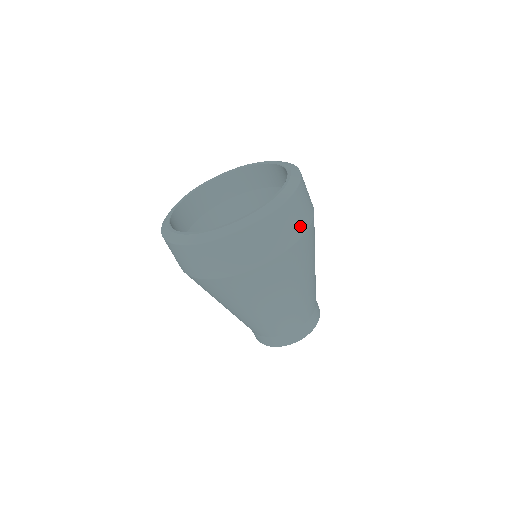
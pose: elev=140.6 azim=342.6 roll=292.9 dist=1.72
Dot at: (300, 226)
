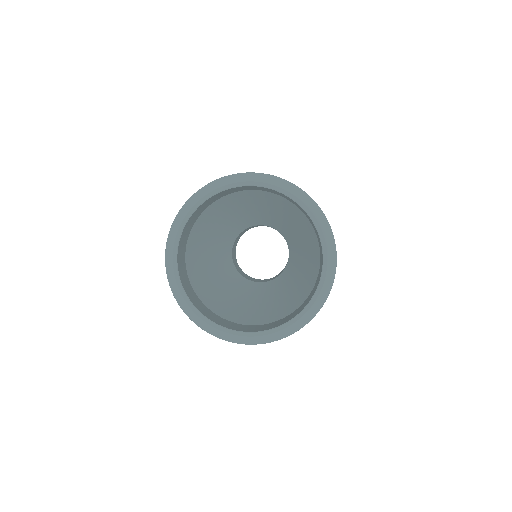
Dot at: occluded
